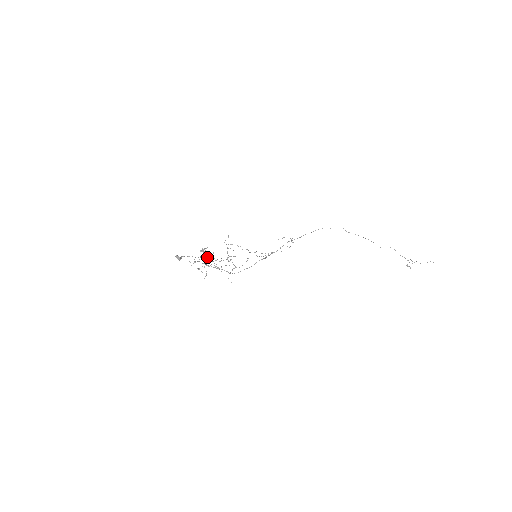
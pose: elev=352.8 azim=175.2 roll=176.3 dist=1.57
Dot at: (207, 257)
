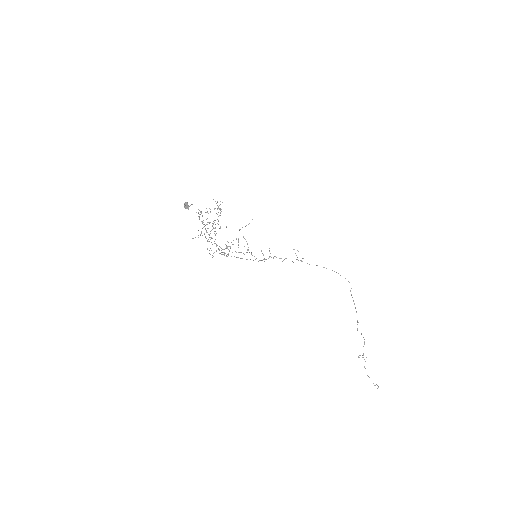
Dot at: occluded
